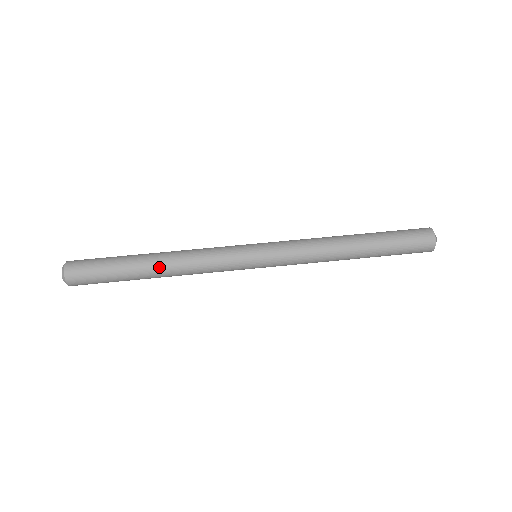
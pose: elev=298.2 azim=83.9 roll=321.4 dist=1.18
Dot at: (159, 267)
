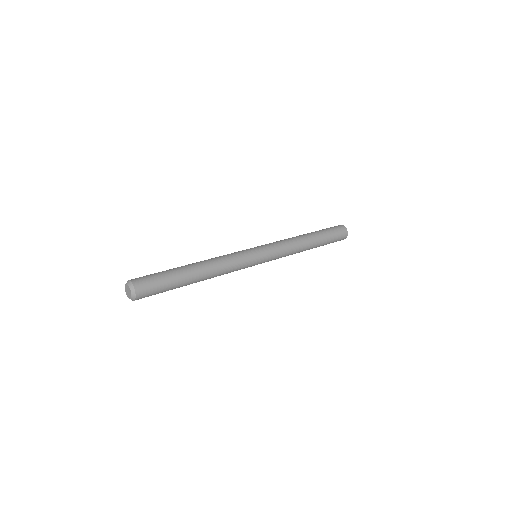
Dot at: (196, 263)
